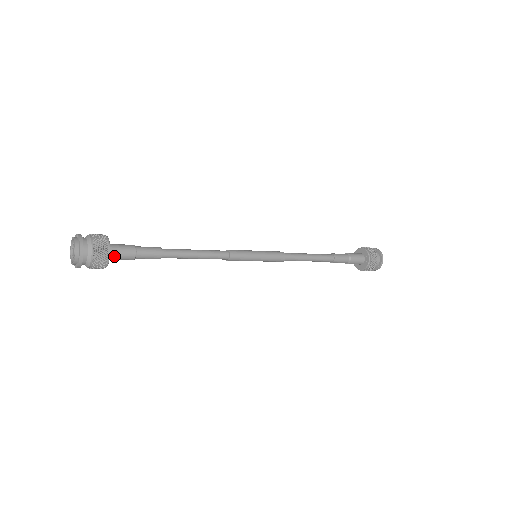
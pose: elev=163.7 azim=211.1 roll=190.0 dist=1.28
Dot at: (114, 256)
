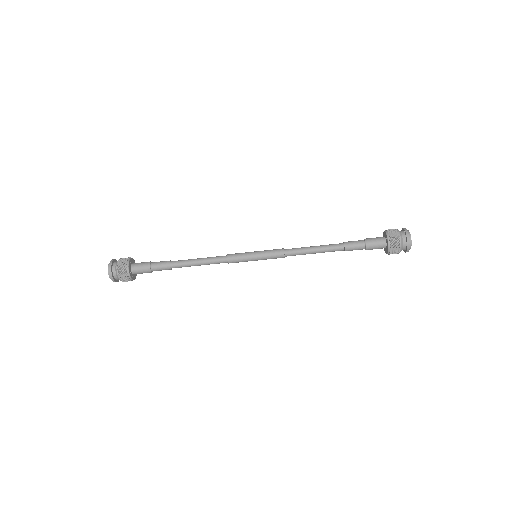
Dot at: (136, 273)
